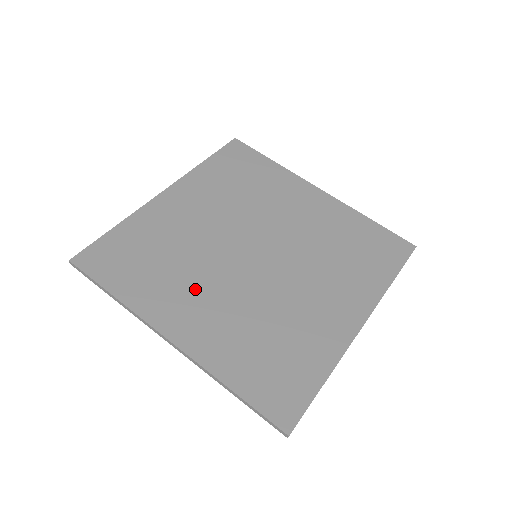
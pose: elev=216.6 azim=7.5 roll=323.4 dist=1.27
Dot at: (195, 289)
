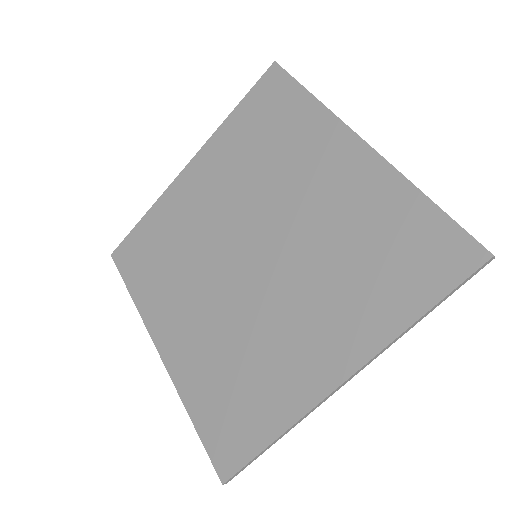
Dot at: (186, 298)
